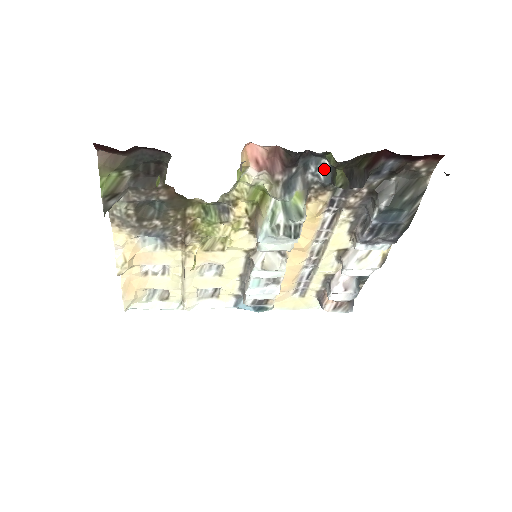
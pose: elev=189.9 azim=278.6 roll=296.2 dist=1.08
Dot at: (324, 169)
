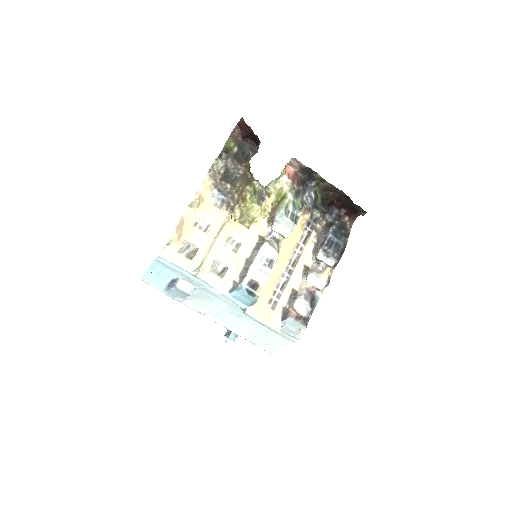
Dot at: (311, 198)
